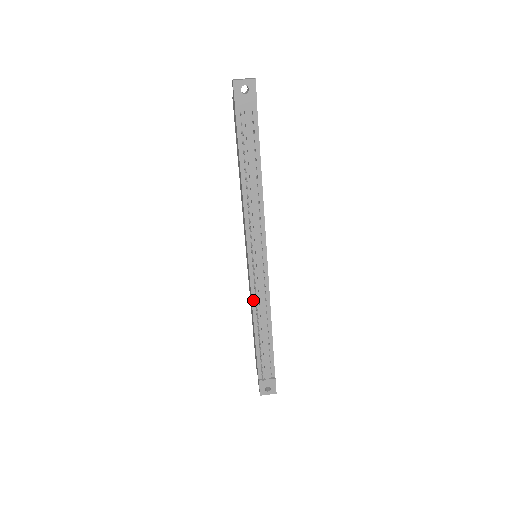
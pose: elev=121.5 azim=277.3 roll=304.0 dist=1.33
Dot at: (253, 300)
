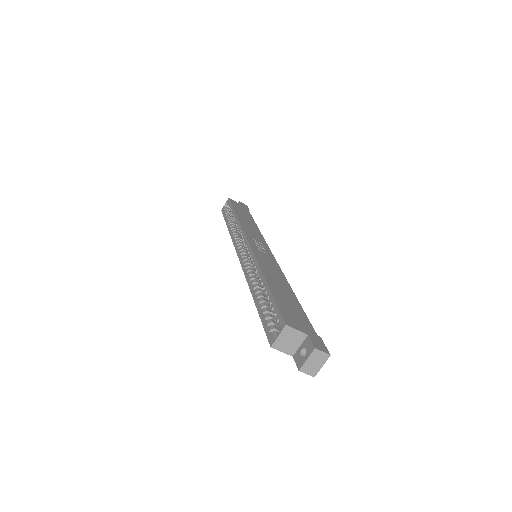
Dot at: occluded
